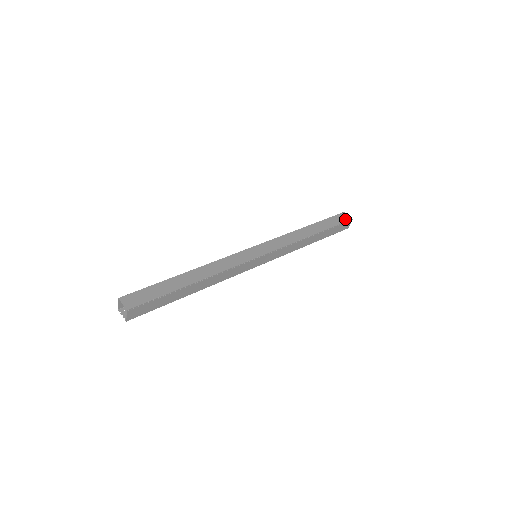
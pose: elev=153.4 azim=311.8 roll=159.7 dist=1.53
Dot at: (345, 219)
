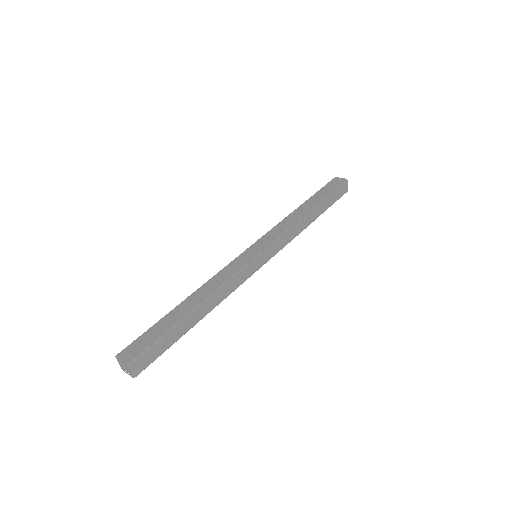
Dot at: (339, 182)
